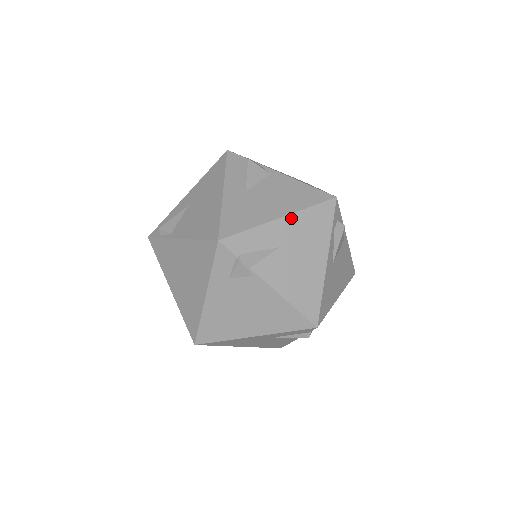
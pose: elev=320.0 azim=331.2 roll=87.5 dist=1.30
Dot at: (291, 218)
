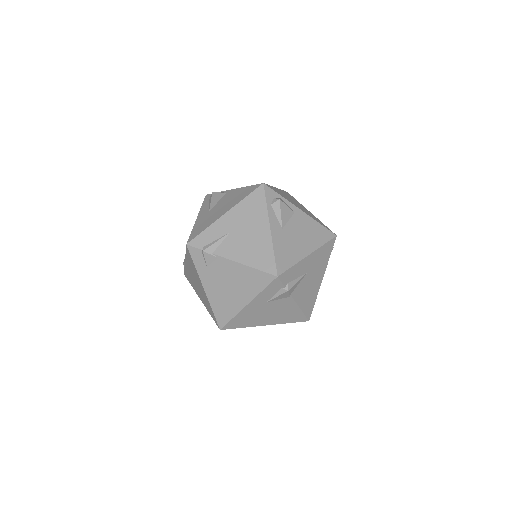
Dot at: (233, 211)
